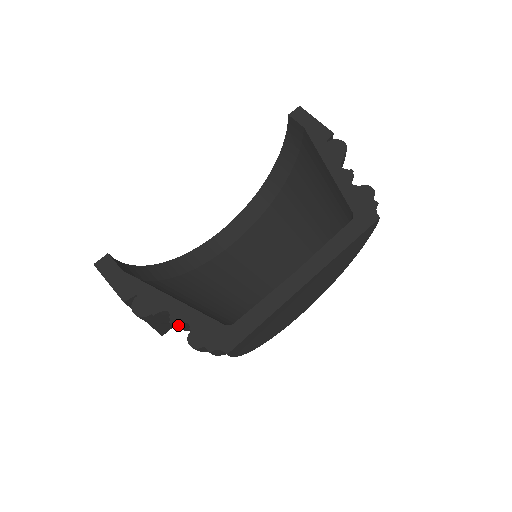
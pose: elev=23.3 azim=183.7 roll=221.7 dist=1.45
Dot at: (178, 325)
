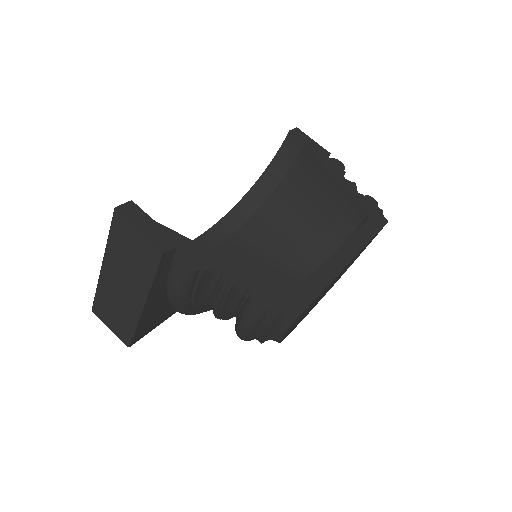
Dot at: (233, 285)
